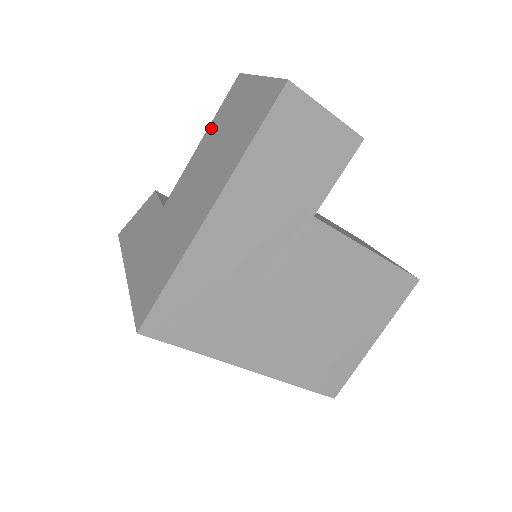
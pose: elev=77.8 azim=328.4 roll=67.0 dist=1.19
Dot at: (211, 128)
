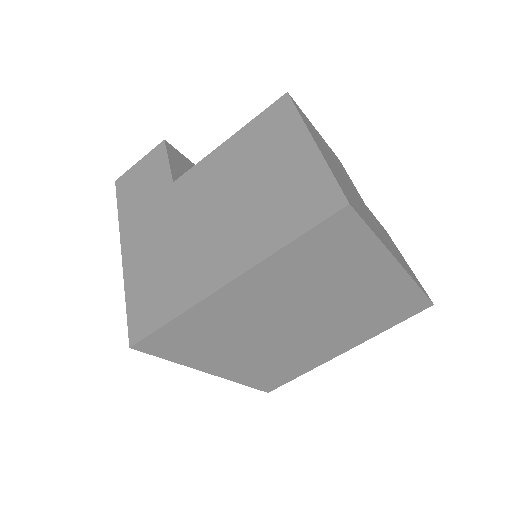
Dot at: occluded
